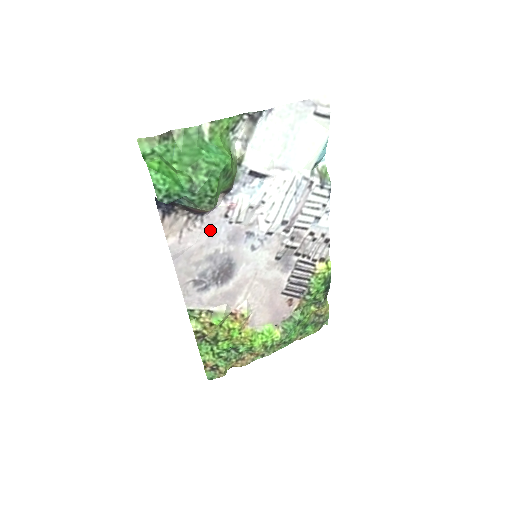
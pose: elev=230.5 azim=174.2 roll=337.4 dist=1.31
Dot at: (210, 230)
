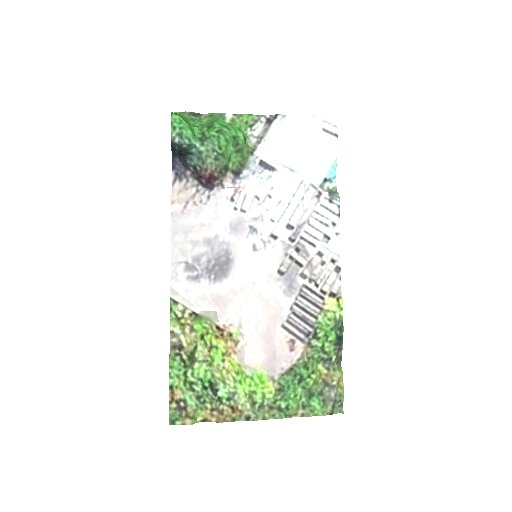
Dot at: (214, 210)
